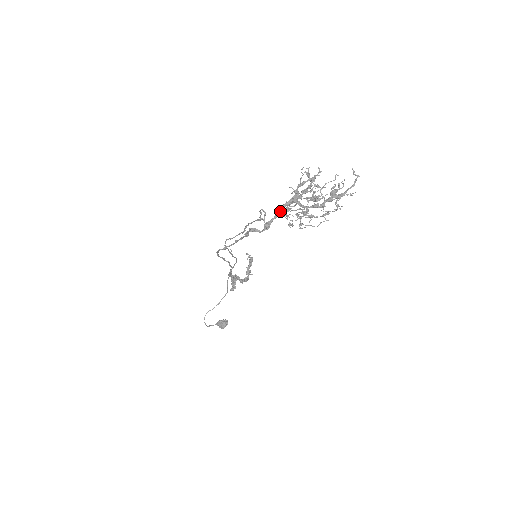
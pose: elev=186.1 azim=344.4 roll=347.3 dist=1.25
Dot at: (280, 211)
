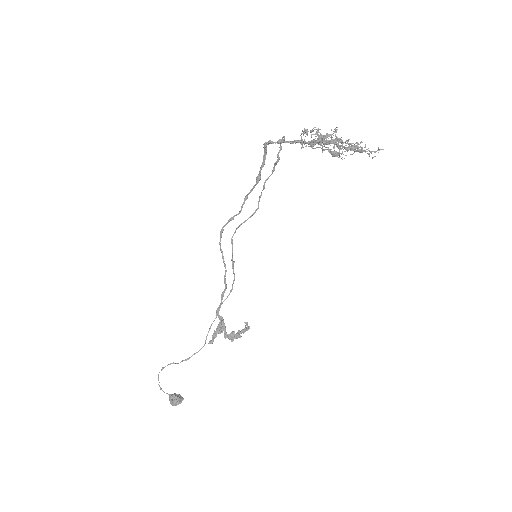
Dot at: (298, 140)
